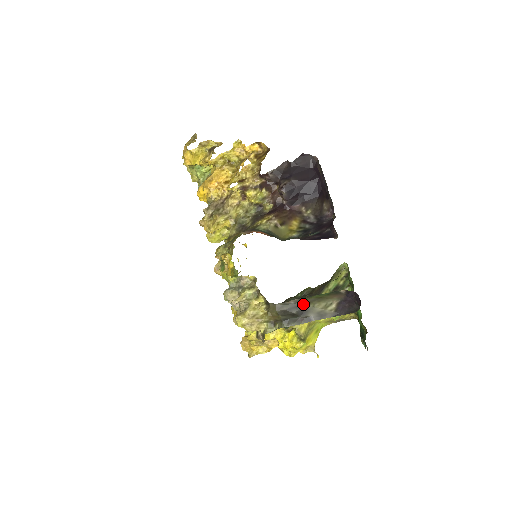
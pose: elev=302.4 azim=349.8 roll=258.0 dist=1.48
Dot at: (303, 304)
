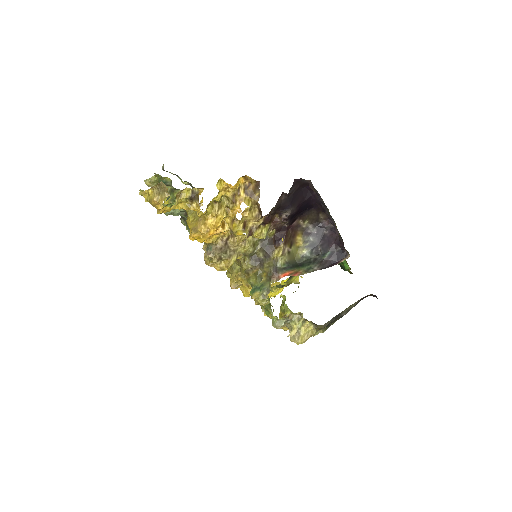
Dot at: (339, 314)
